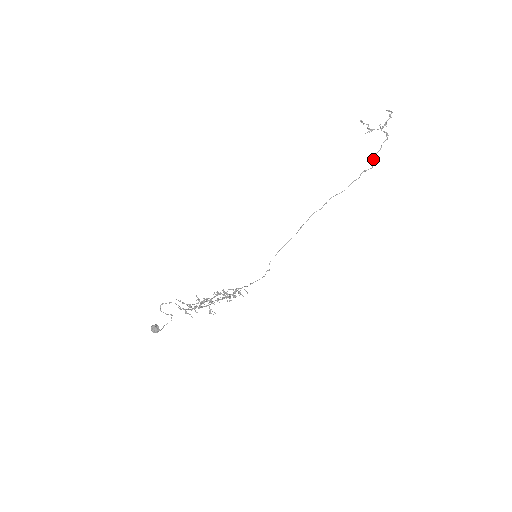
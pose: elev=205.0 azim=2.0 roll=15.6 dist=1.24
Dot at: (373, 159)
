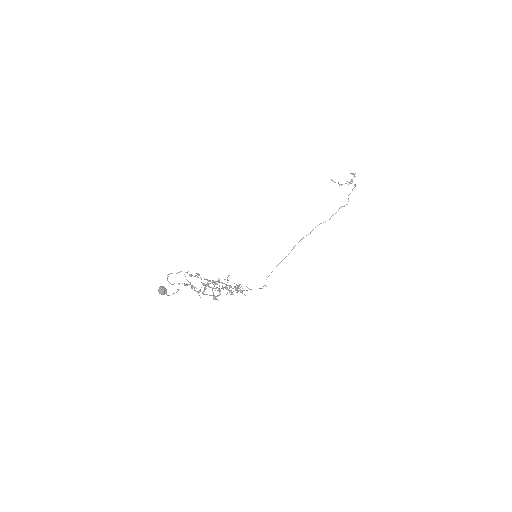
Dot at: occluded
